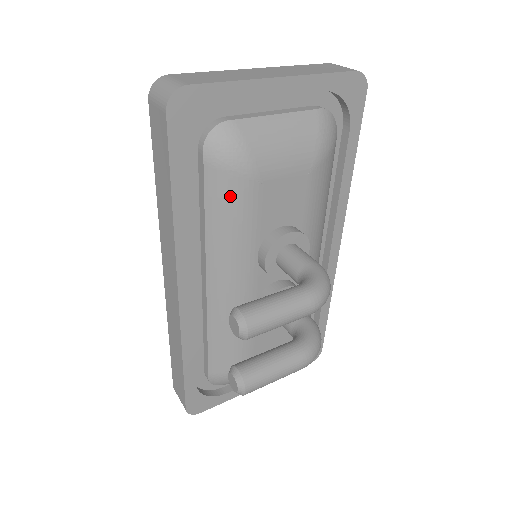
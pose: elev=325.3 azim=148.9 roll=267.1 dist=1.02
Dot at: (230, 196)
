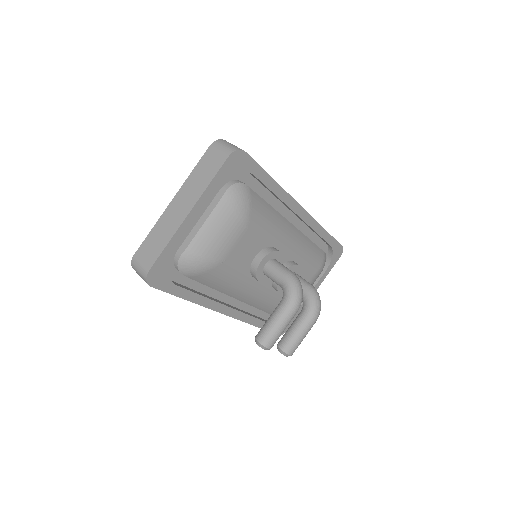
Dot at: (214, 277)
